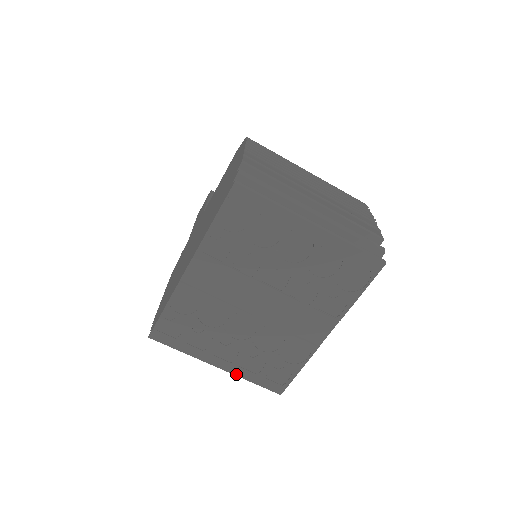
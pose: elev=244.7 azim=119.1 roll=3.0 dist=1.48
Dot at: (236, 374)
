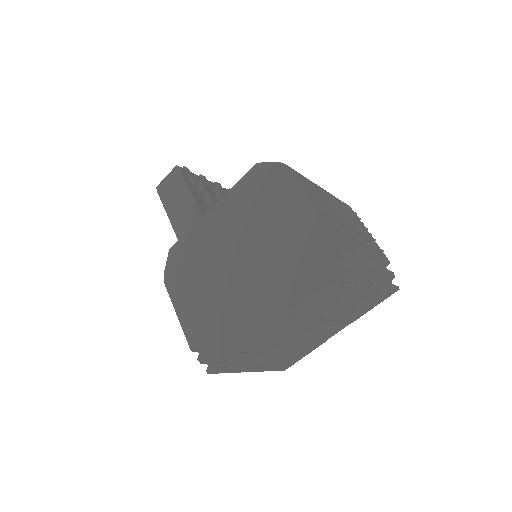
Dot at: (262, 371)
